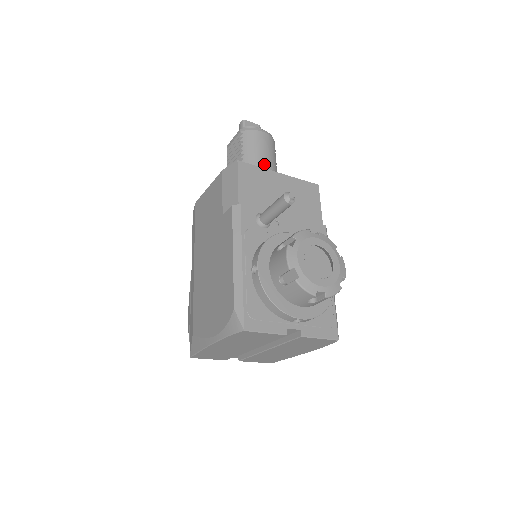
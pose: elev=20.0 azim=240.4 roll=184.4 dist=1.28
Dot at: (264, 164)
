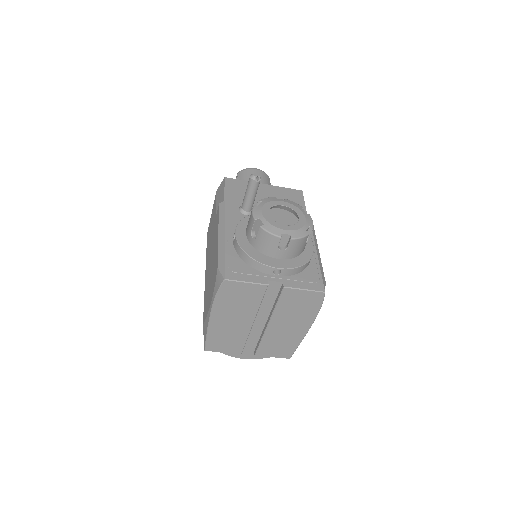
Dot at: occluded
